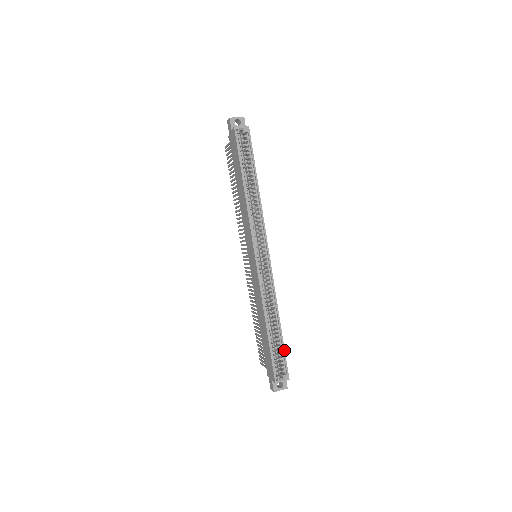
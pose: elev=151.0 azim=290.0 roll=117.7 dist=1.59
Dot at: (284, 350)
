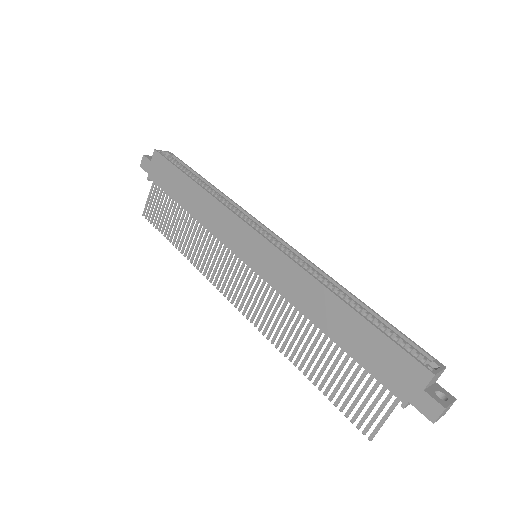
Dot at: (395, 328)
